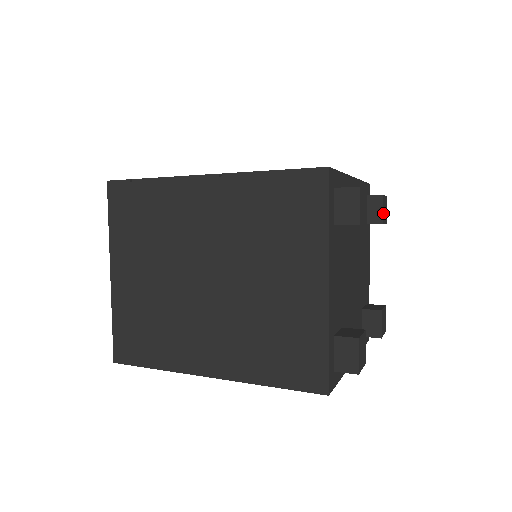
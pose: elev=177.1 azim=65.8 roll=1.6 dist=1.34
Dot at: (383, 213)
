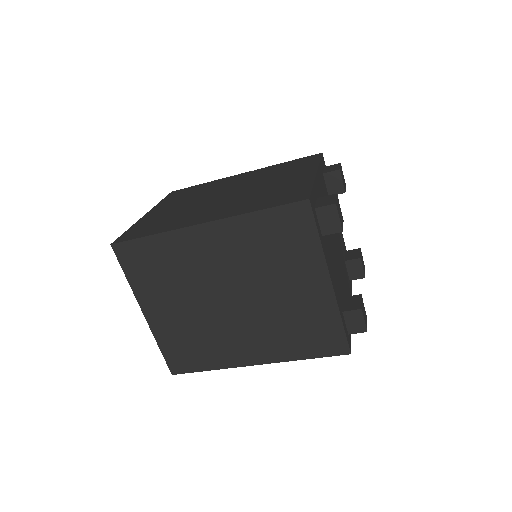
Dot at: (361, 257)
